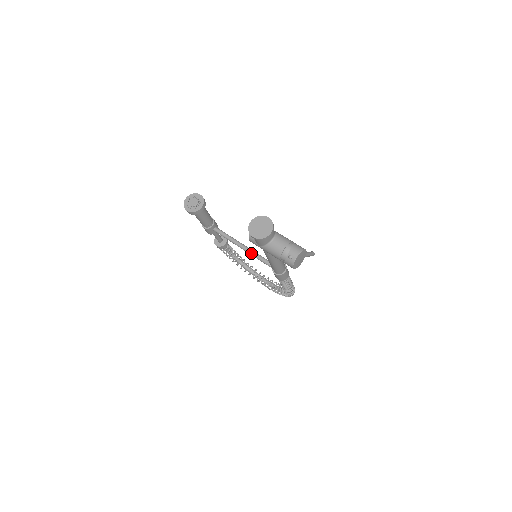
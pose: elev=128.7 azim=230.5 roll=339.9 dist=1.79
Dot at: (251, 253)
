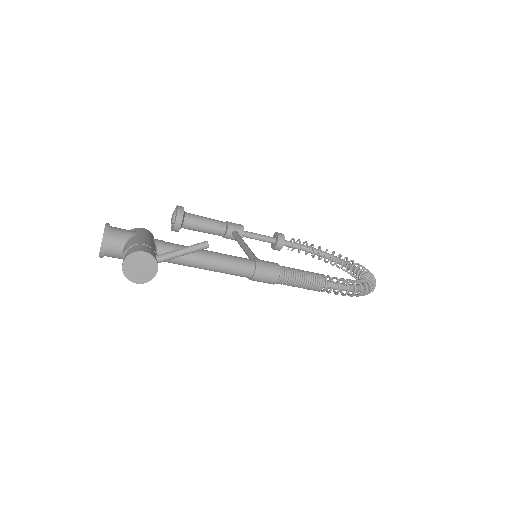
Dot at: occluded
